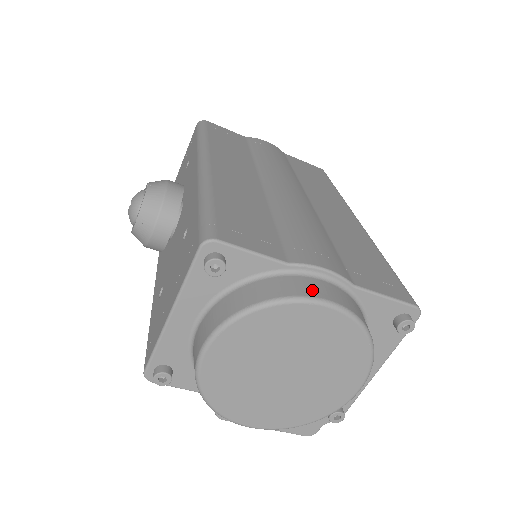
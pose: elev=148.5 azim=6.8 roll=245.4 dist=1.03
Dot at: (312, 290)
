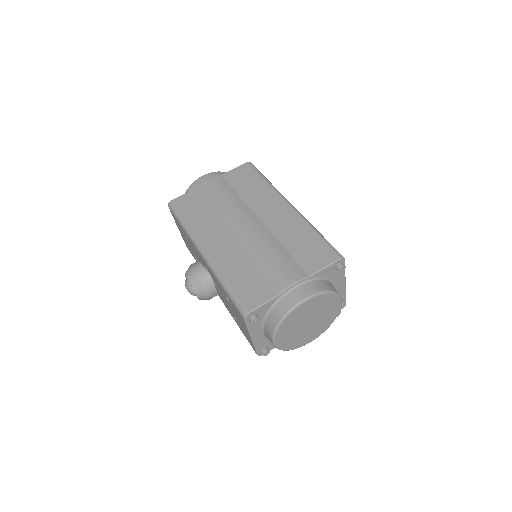
Dot at: (295, 300)
